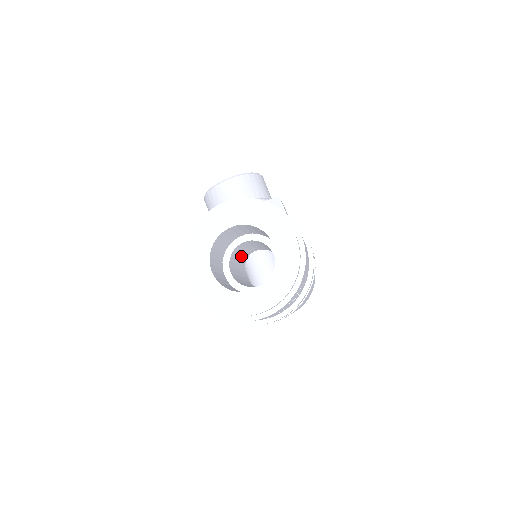
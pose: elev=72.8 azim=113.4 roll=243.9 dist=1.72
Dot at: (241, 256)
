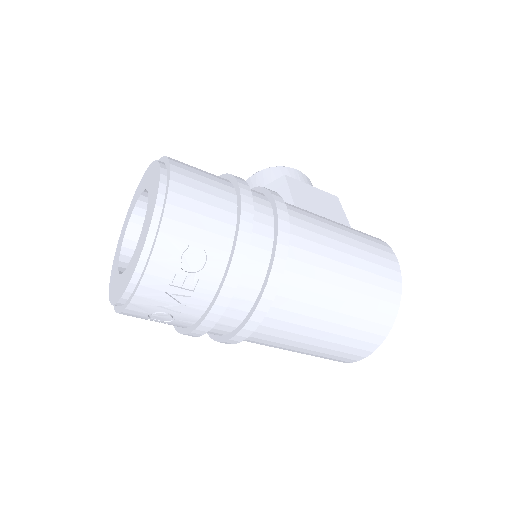
Dot at: occluded
